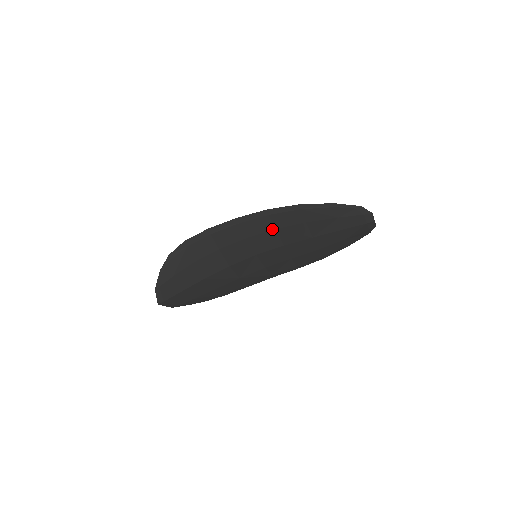
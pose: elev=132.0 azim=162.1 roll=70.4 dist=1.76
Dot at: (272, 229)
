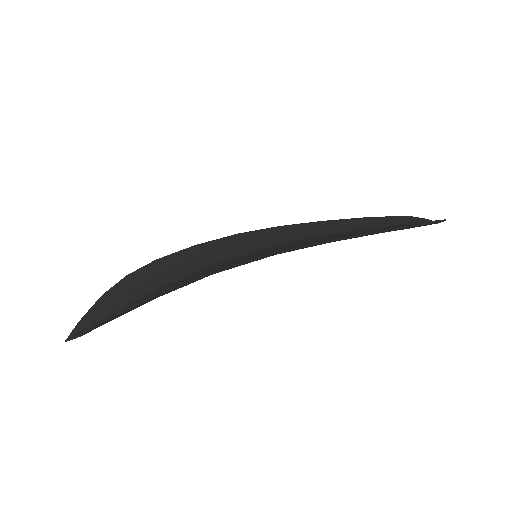
Dot at: occluded
